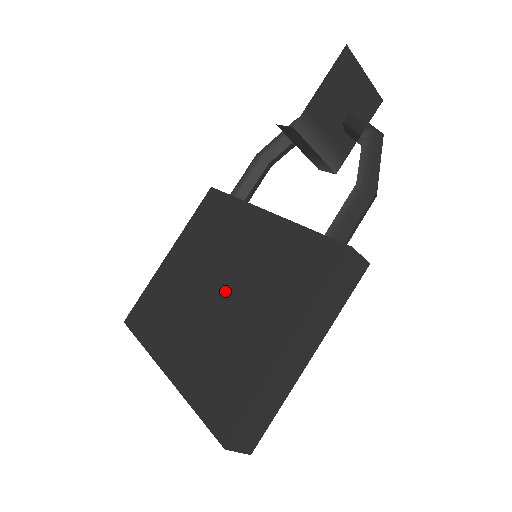
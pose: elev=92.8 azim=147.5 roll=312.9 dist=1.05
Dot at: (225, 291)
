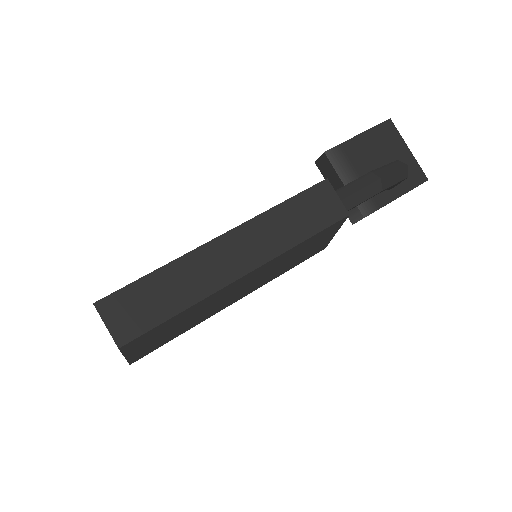
Dot at: occluded
